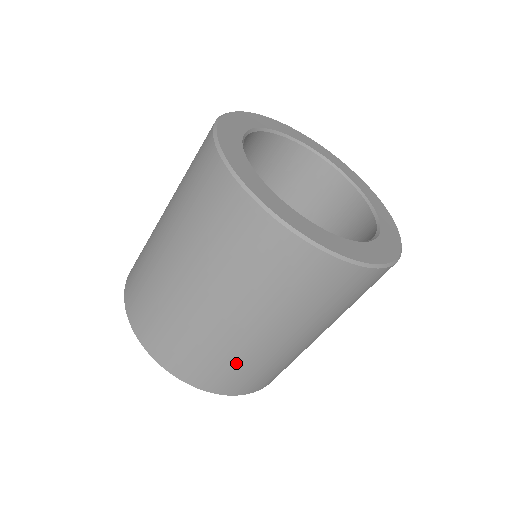
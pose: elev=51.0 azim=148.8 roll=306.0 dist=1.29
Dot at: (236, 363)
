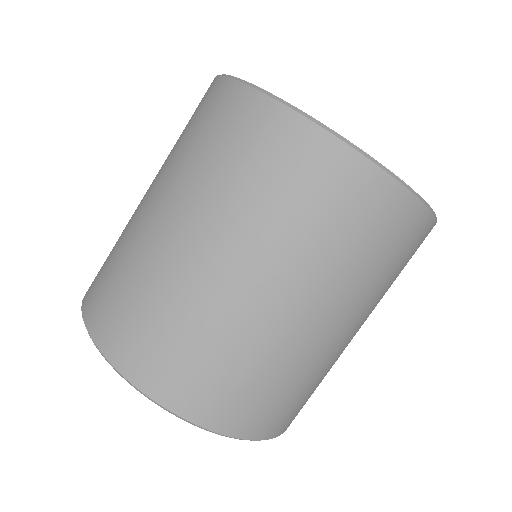
Dot at: (311, 383)
